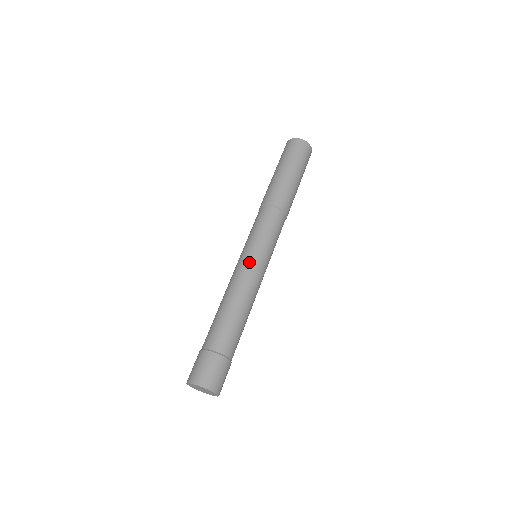
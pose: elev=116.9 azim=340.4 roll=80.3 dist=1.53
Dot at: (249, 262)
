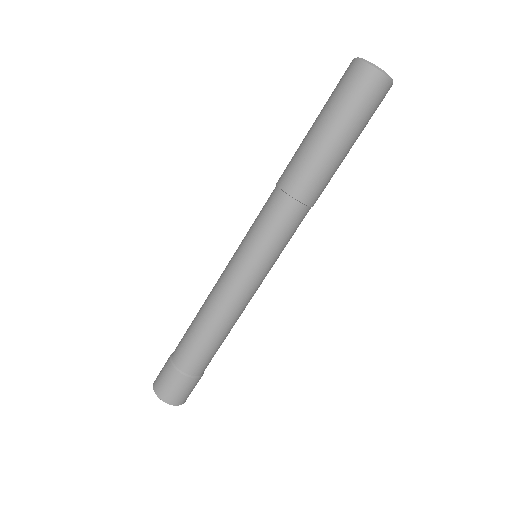
Dot at: (243, 279)
